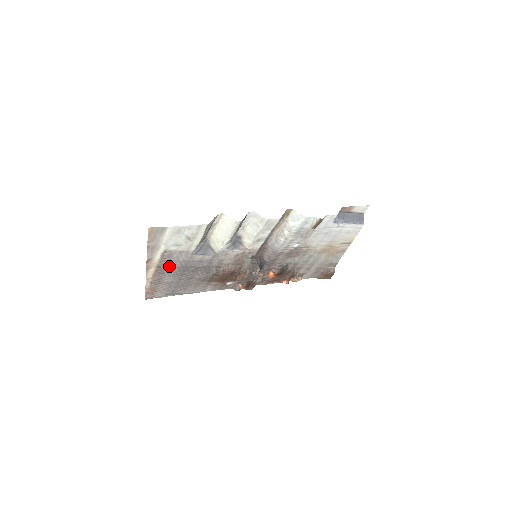
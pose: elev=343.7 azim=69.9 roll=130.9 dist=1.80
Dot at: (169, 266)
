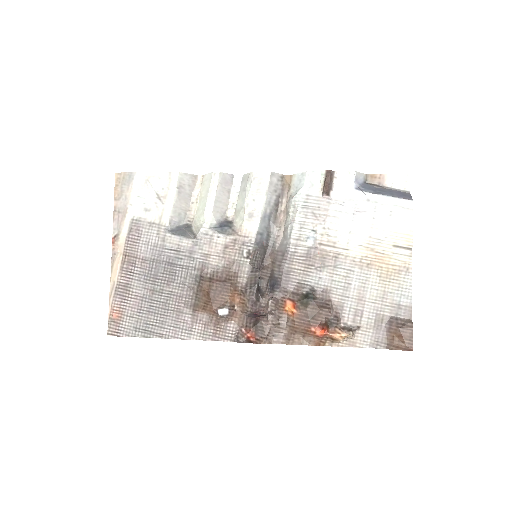
Dot at: (138, 255)
